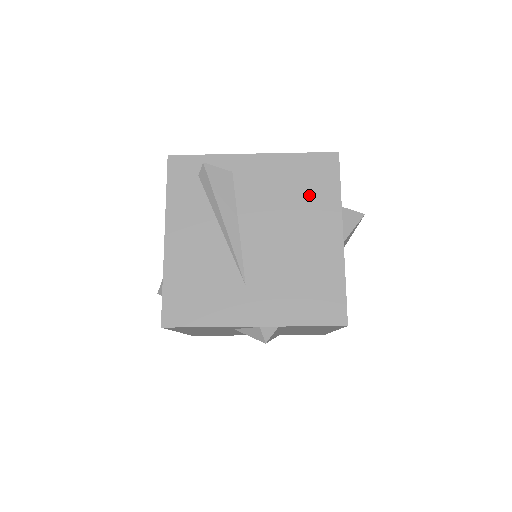
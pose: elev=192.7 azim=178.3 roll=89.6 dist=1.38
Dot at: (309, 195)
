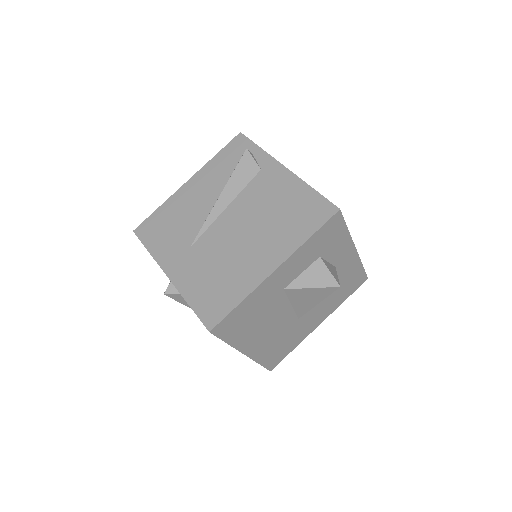
Dot at: (286, 223)
